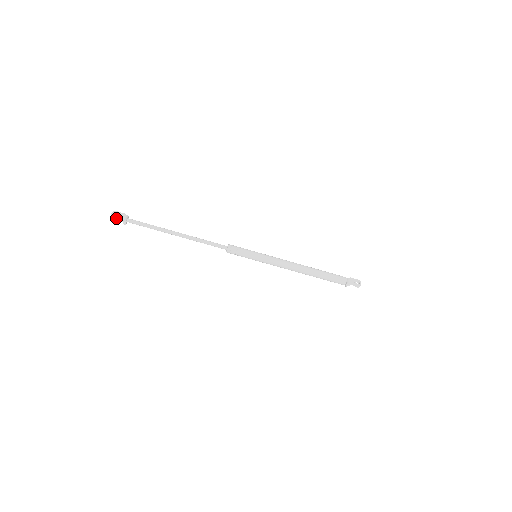
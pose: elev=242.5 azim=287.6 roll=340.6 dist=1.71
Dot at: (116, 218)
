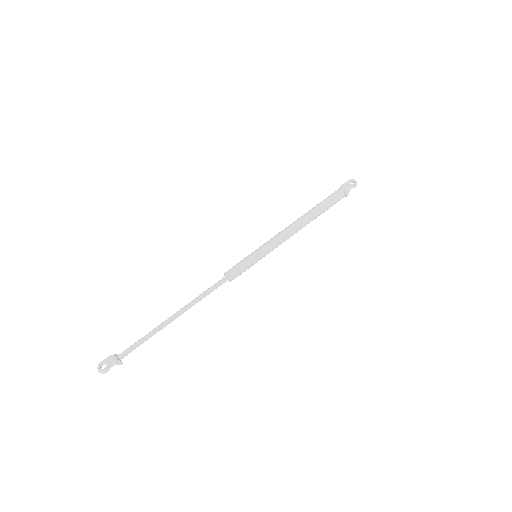
Dot at: (108, 369)
